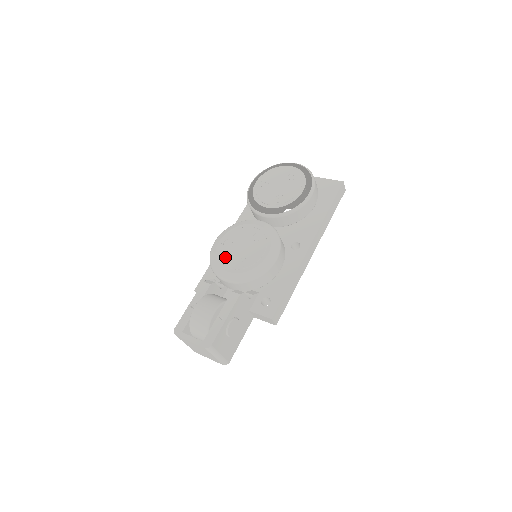
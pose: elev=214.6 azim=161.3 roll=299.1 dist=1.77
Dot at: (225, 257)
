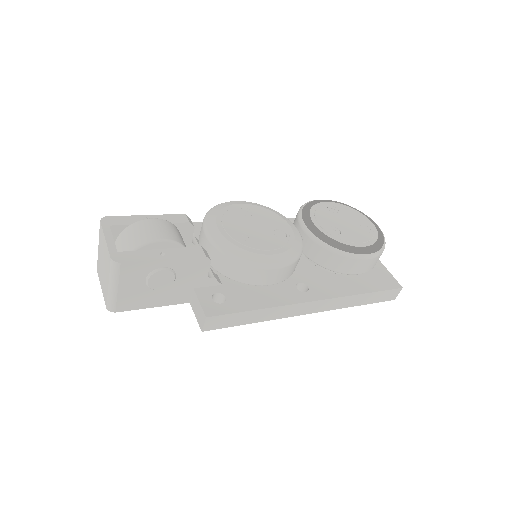
Dot at: (230, 217)
